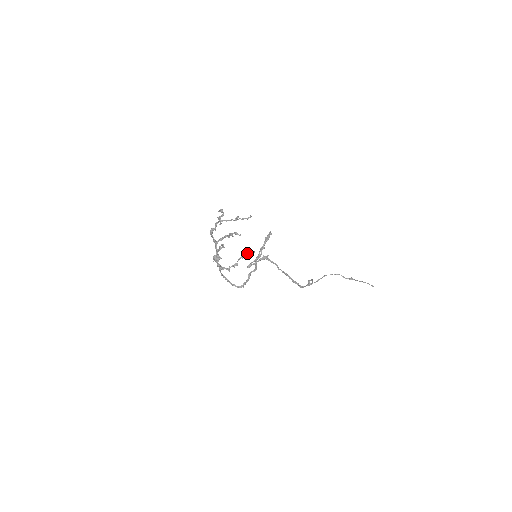
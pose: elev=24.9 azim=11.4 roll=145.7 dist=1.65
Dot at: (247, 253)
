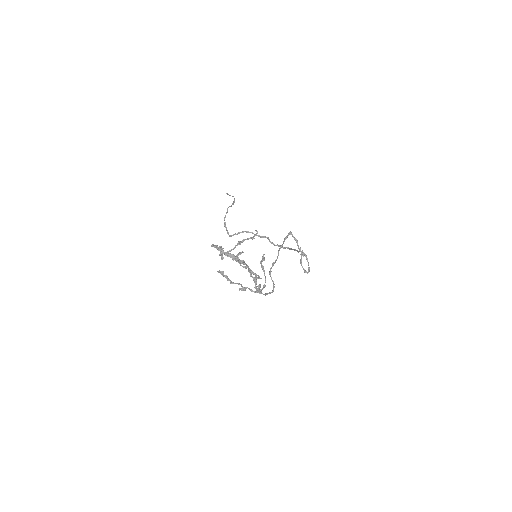
Dot at: (262, 261)
